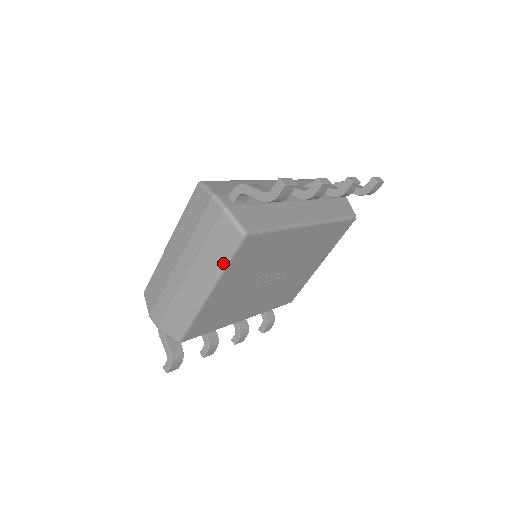
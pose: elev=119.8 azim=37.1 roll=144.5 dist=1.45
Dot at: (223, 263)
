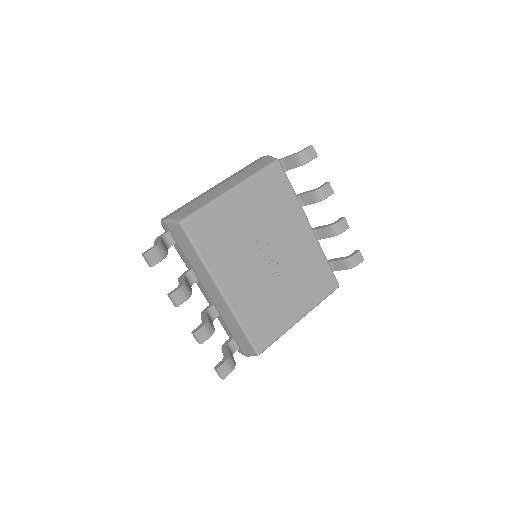
Dot at: (255, 172)
